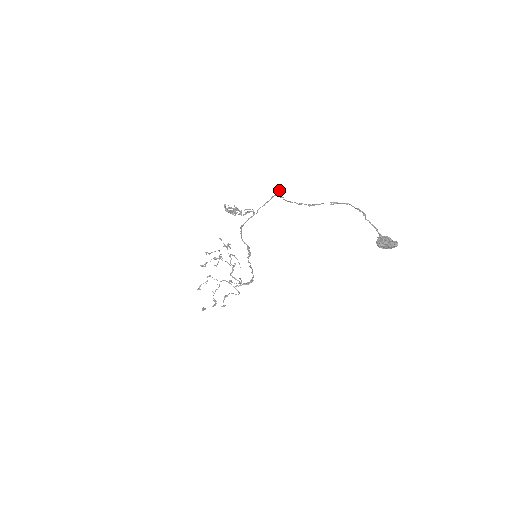
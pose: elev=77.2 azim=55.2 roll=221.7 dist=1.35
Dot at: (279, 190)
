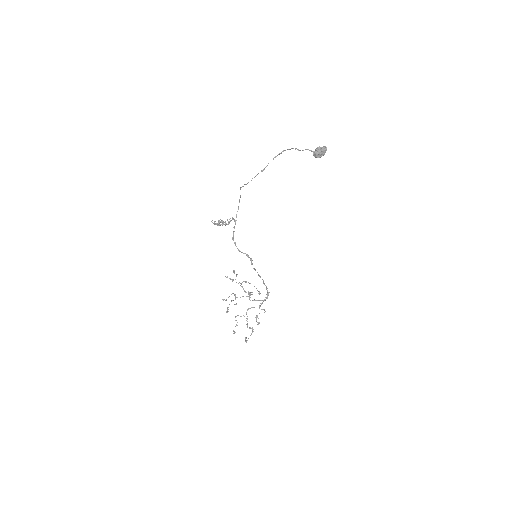
Dot at: (240, 188)
